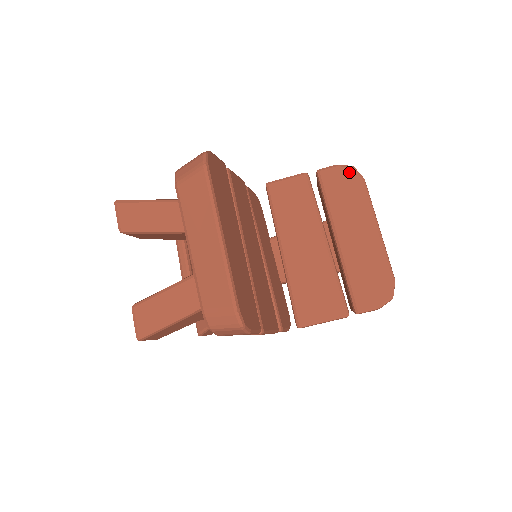
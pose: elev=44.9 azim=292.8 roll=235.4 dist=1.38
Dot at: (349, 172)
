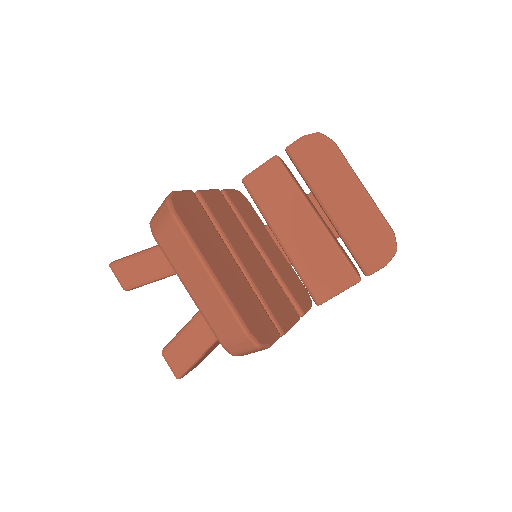
Dot at: (316, 140)
